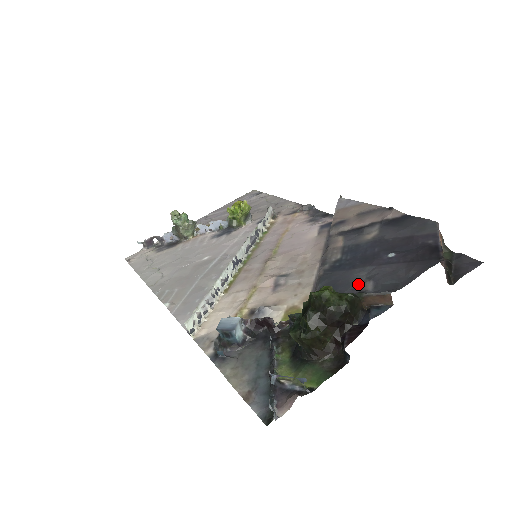
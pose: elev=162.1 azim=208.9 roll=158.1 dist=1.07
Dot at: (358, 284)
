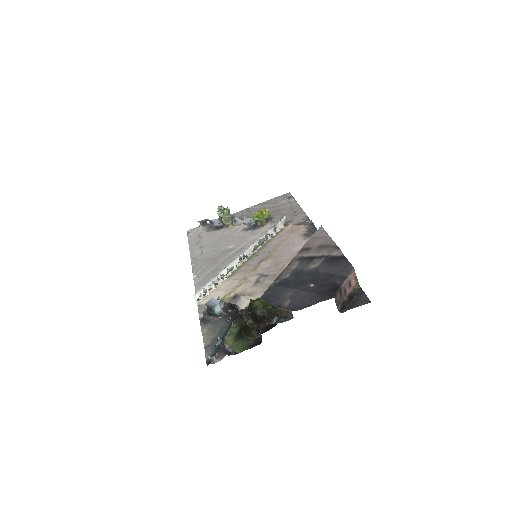
Dot at: (283, 300)
